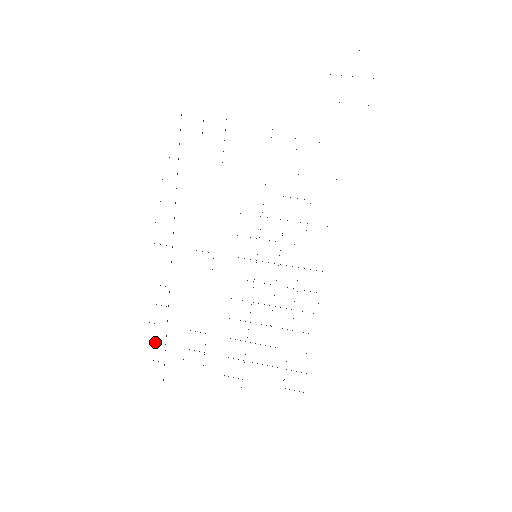
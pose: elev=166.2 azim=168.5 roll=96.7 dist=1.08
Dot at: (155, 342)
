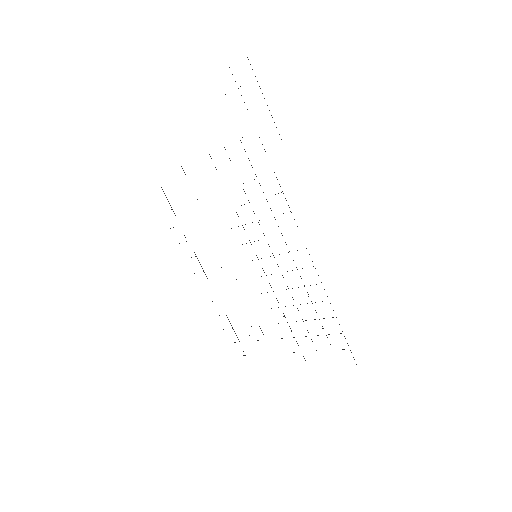
Dot at: occluded
